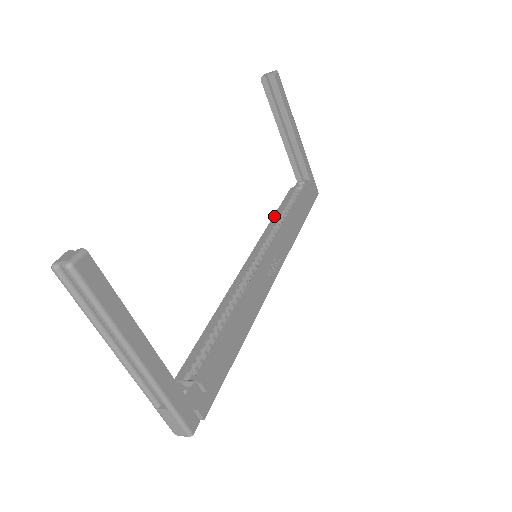
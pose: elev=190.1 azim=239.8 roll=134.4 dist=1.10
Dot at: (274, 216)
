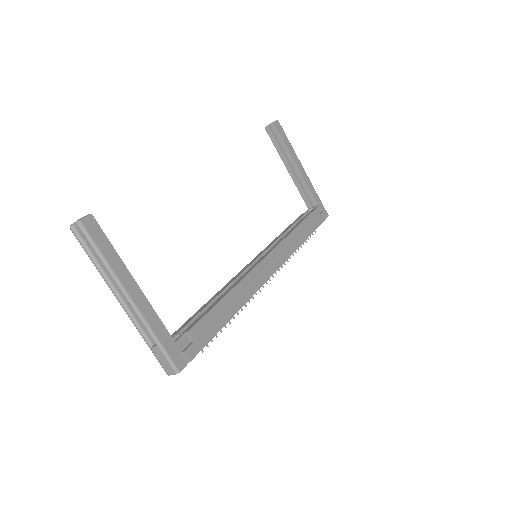
Dot at: (282, 233)
